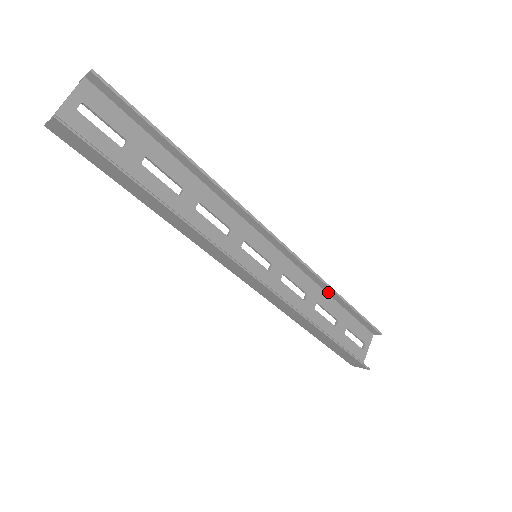
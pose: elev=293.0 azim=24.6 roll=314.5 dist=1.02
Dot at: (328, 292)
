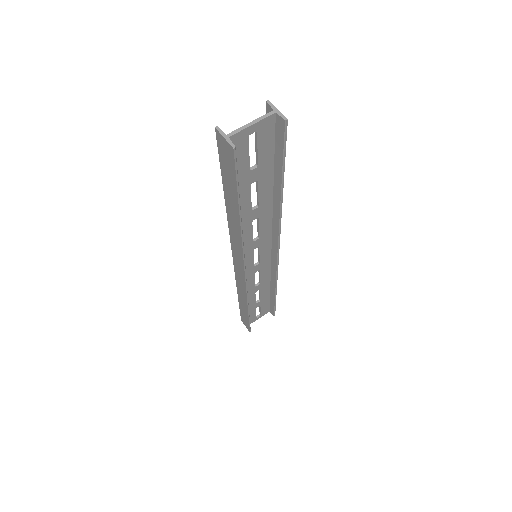
Dot at: (272, 286)
